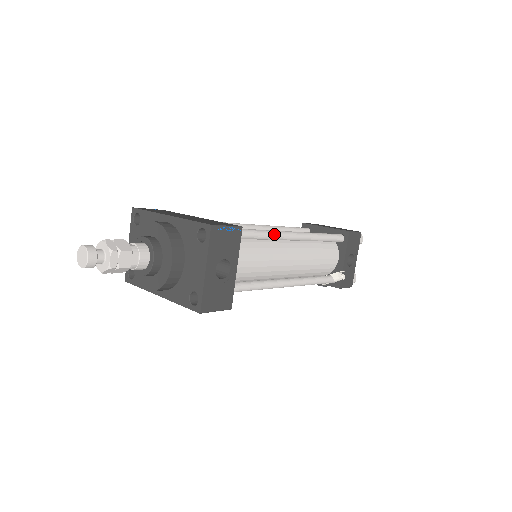
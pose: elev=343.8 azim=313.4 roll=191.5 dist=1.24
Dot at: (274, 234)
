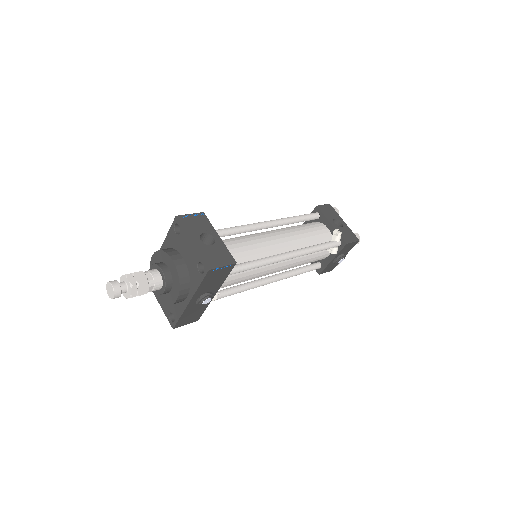
Dot at: (248, 225)
